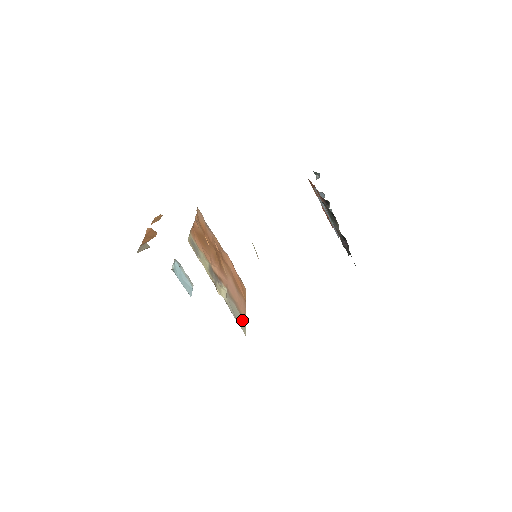
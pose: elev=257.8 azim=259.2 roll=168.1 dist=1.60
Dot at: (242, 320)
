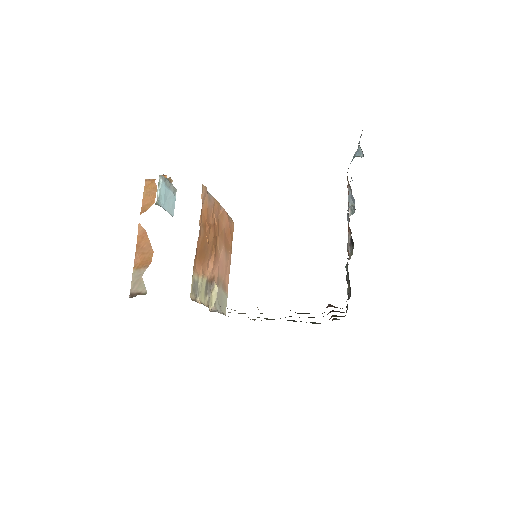
Dot at: (225, 297)
